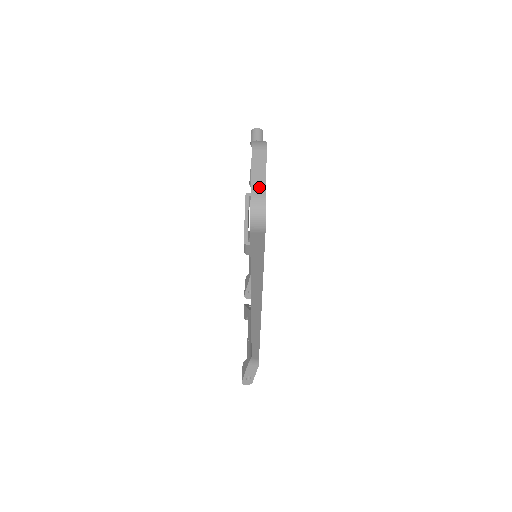
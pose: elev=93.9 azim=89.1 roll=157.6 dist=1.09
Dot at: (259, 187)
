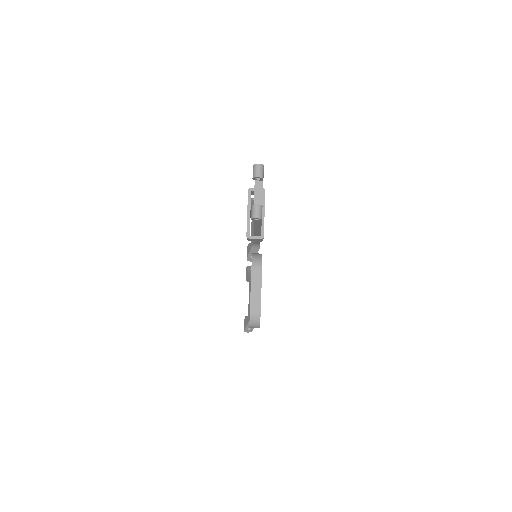
Dot at: (256, 303)
